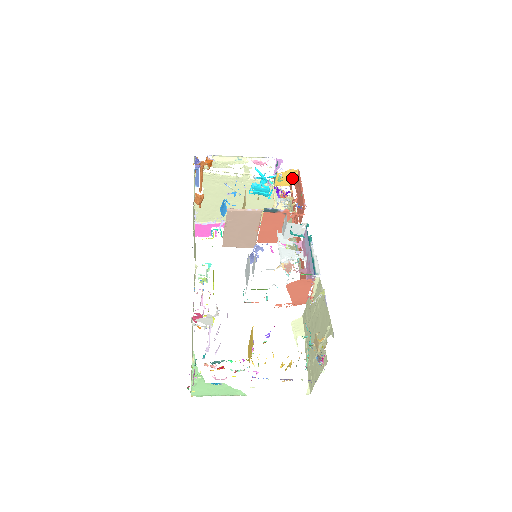
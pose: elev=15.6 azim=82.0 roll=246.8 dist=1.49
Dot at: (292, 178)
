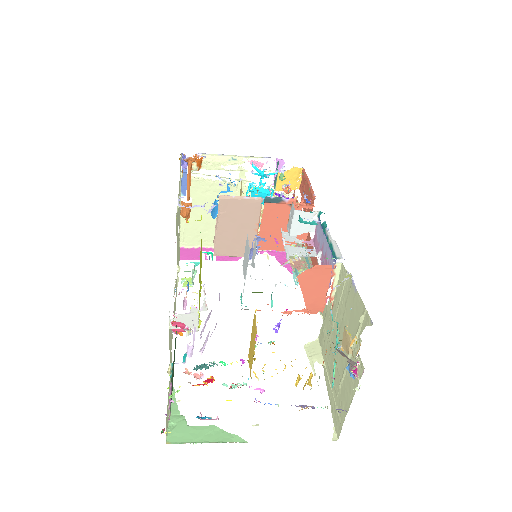
Dot at: (296, 180)
